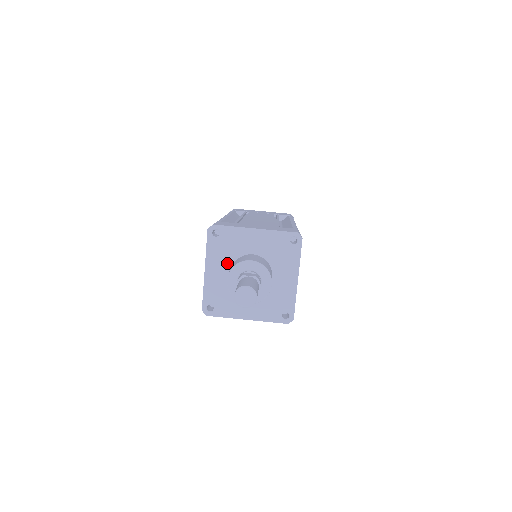
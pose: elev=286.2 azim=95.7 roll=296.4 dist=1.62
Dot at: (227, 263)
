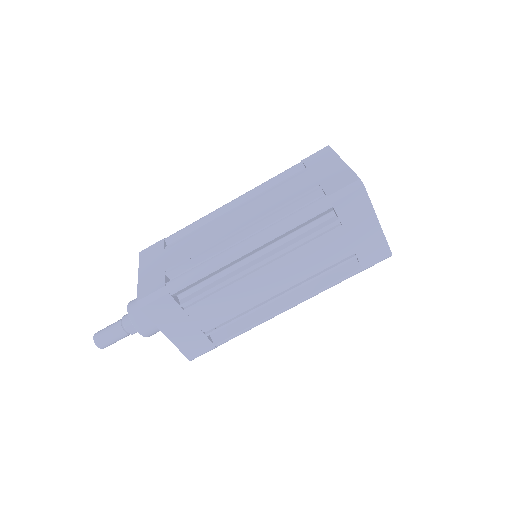
Dot at: occluded
